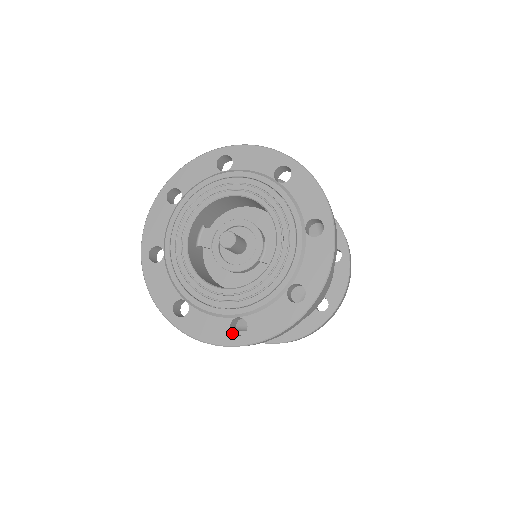
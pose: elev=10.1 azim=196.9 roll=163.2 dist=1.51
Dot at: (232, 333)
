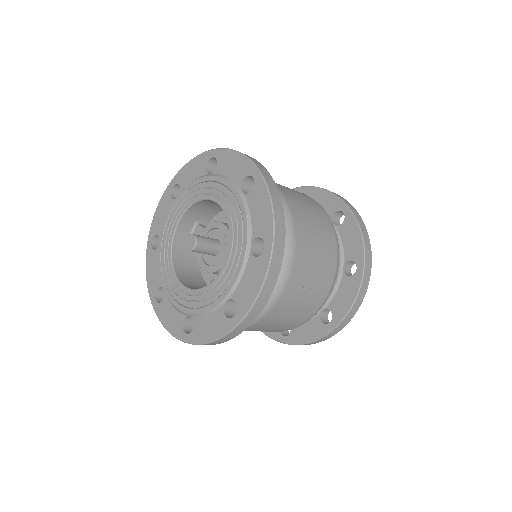
Dot at: (183, 329)
